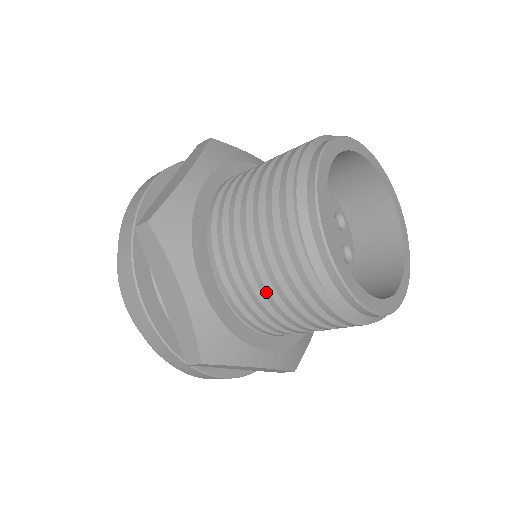
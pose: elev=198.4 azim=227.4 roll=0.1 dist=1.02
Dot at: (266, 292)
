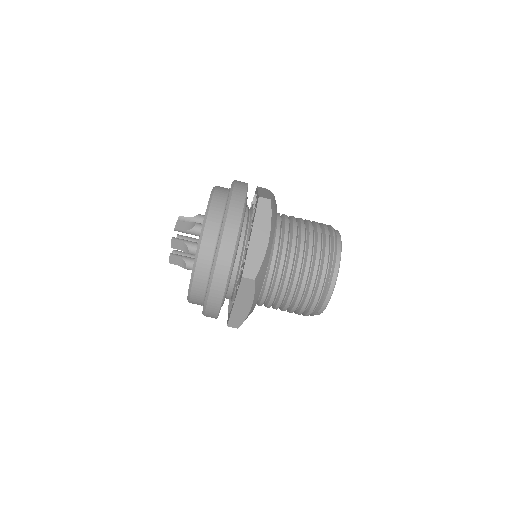
Dot at: (299, 267)
